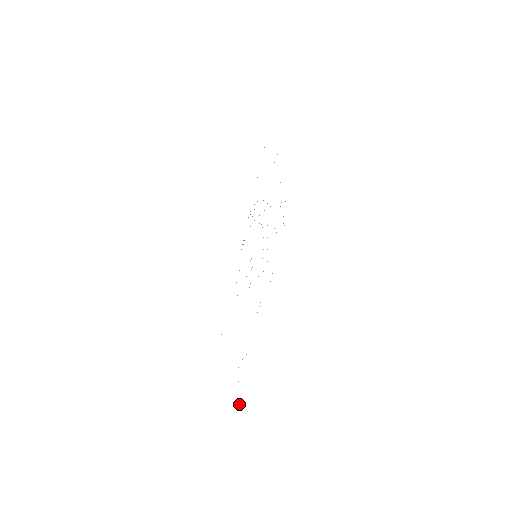
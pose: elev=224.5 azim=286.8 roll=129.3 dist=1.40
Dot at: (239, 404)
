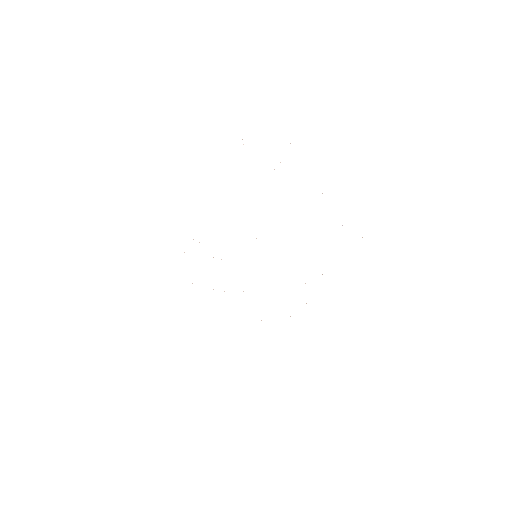
Dot at: occluded
